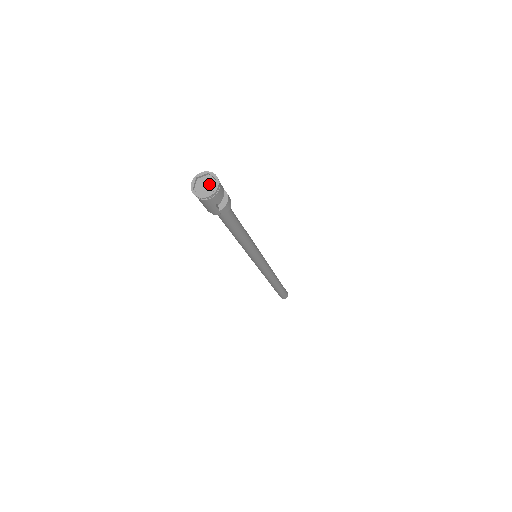
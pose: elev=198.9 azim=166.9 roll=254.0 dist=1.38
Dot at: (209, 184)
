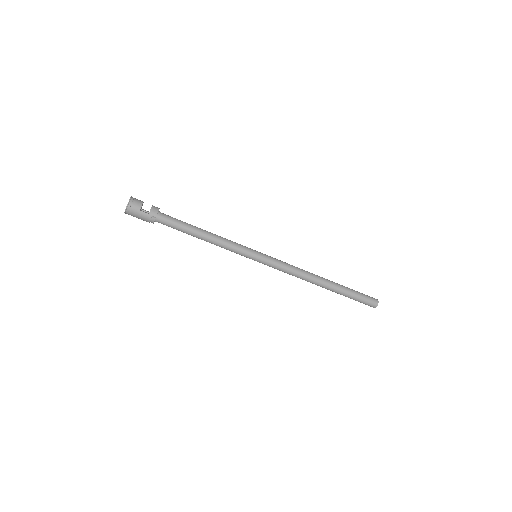
Dot at: occluded
